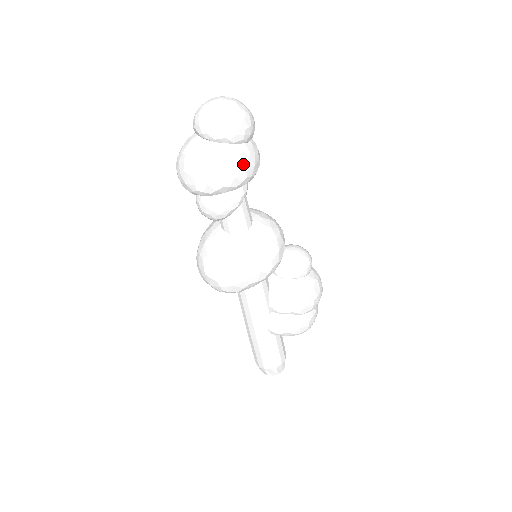
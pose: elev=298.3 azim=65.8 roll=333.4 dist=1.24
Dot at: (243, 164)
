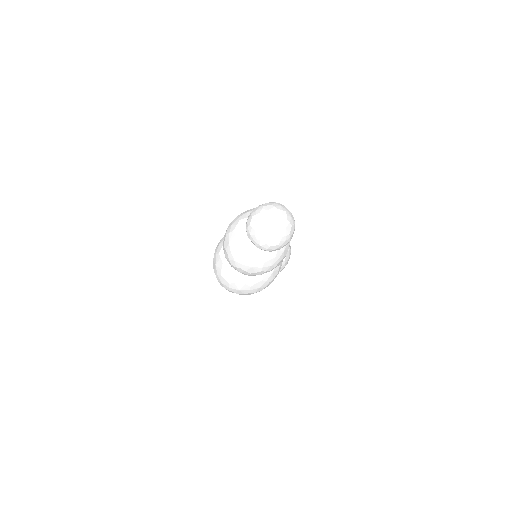
Dot at: occluded
